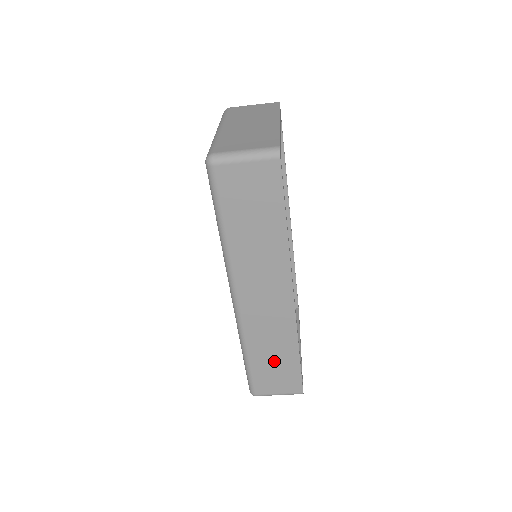
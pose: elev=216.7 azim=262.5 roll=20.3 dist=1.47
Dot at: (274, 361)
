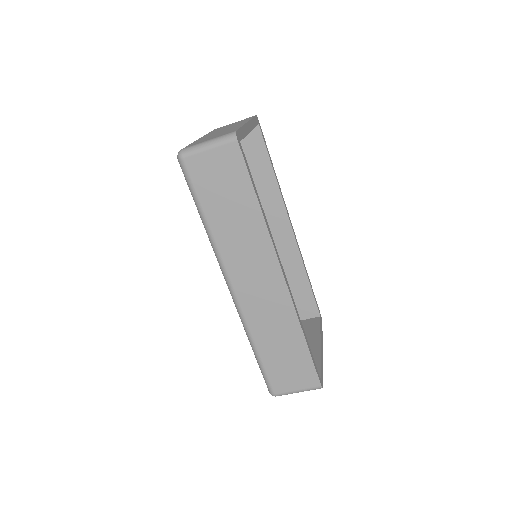
Dot at: (283, 352)
